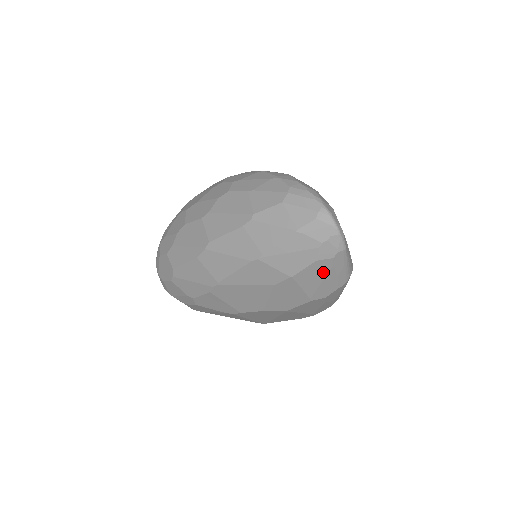
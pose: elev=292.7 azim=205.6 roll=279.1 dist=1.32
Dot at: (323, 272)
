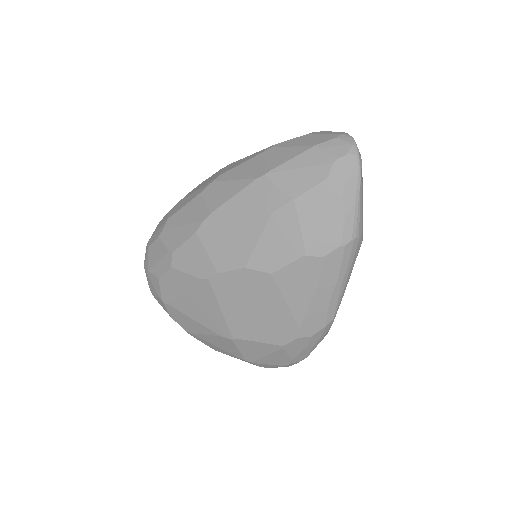
Dot at: (329, 203)
